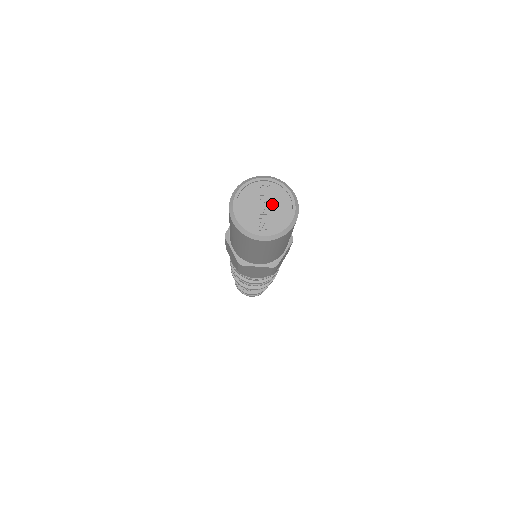
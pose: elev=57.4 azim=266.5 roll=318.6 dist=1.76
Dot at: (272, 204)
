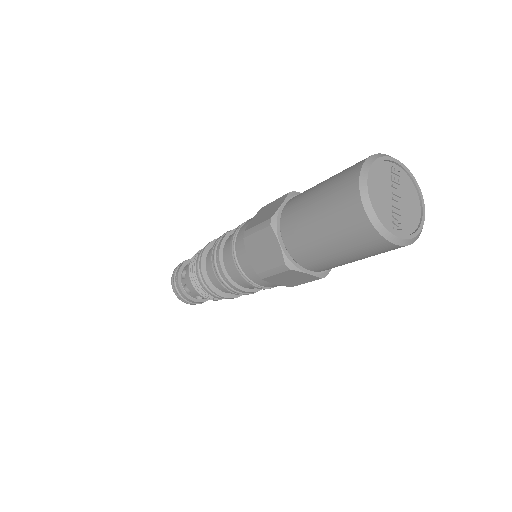
Dot at: (403, 197)
